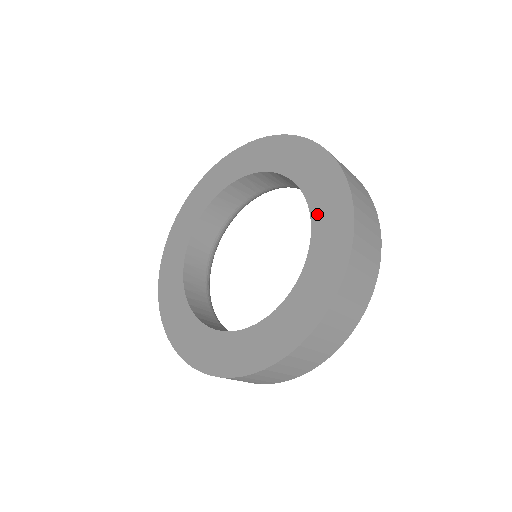
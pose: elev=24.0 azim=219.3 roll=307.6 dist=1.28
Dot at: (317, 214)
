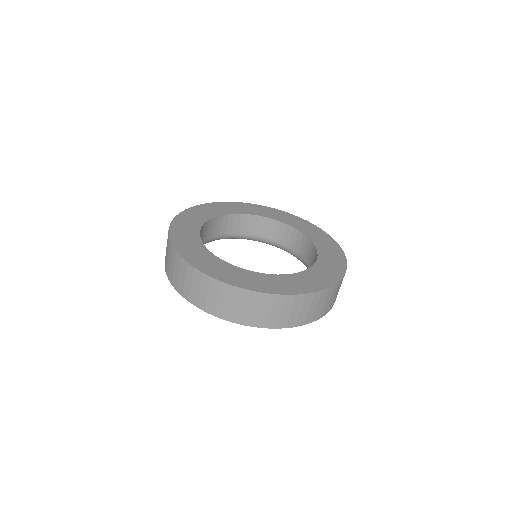
Dot at: (303, 230)
